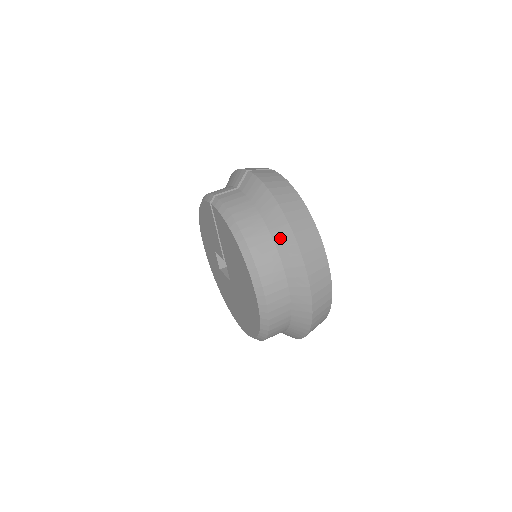
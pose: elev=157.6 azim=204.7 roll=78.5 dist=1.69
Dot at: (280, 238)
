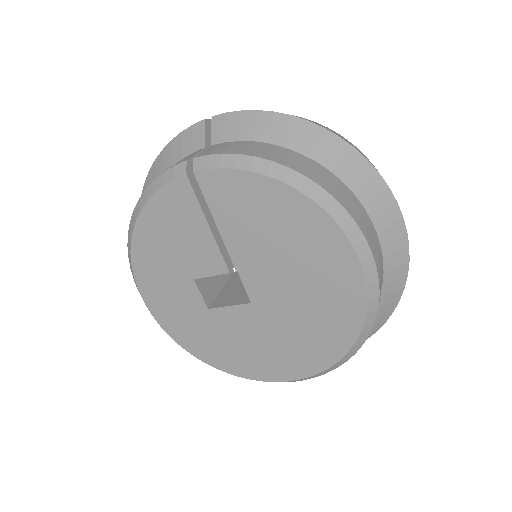
Dot at: (339, 164)
